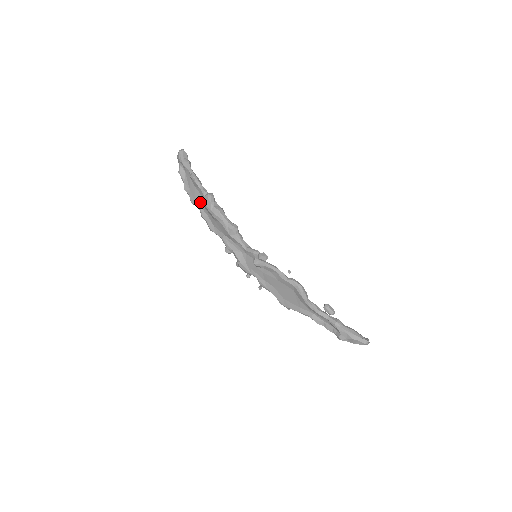
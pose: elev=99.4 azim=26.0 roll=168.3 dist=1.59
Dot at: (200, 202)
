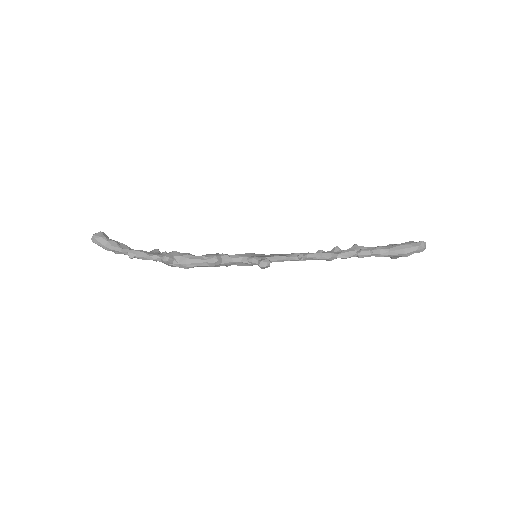
Dot at: occluded
